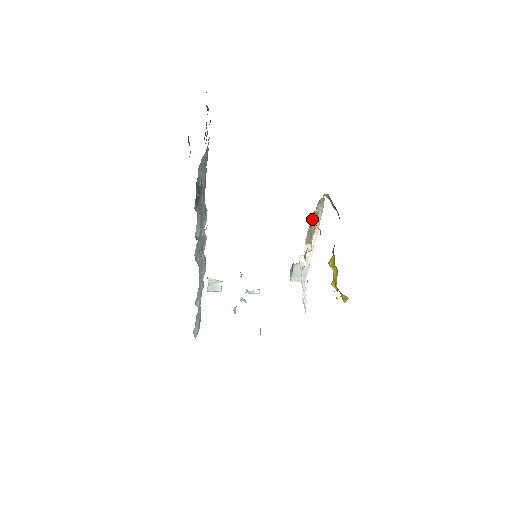
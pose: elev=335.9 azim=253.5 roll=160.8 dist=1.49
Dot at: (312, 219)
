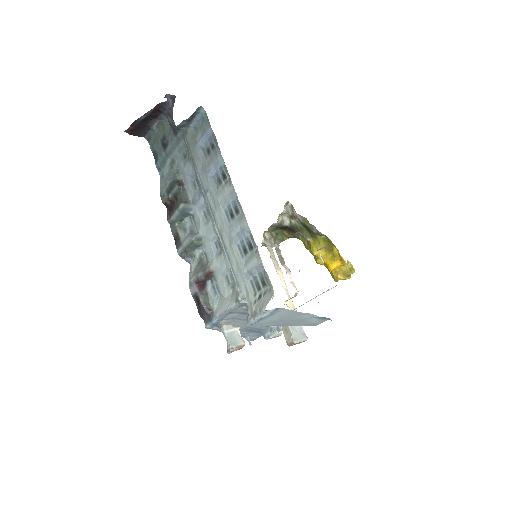
Dot at: (271, 236)
